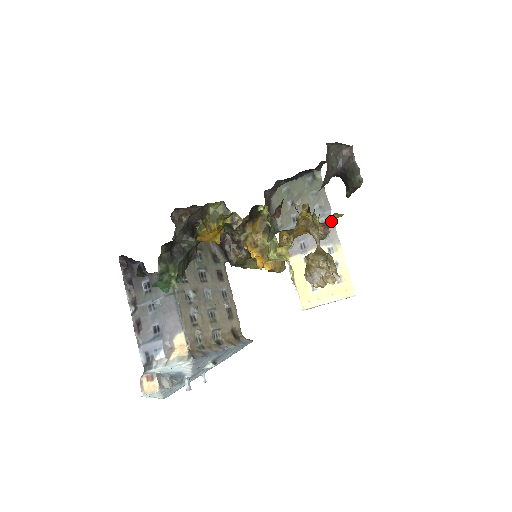
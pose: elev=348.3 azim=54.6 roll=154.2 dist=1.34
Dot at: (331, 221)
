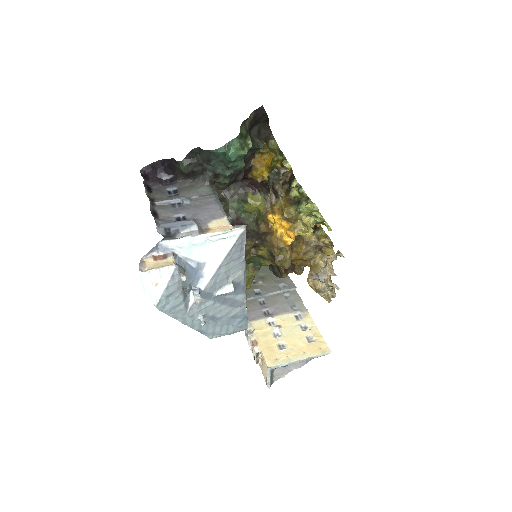
Dot at: (297, 296)
